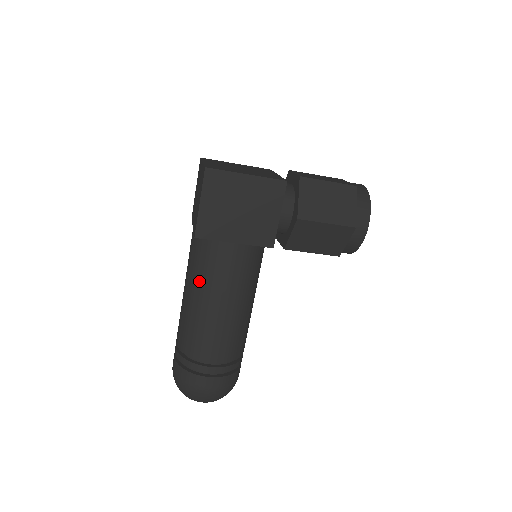
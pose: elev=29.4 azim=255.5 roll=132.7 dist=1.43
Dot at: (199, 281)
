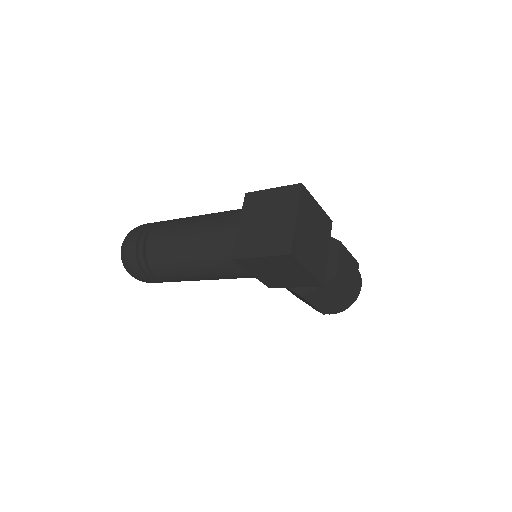
Dot at: (204, 258)
